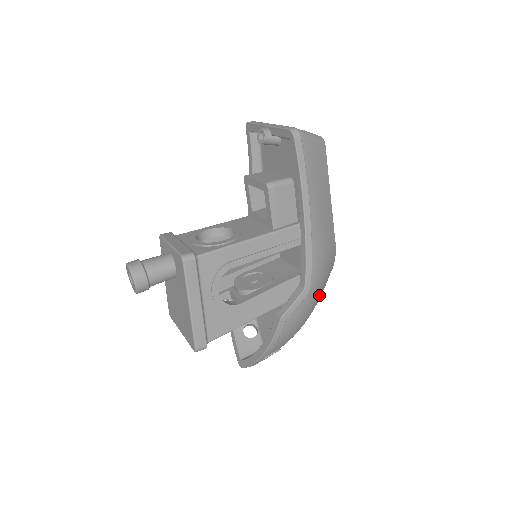
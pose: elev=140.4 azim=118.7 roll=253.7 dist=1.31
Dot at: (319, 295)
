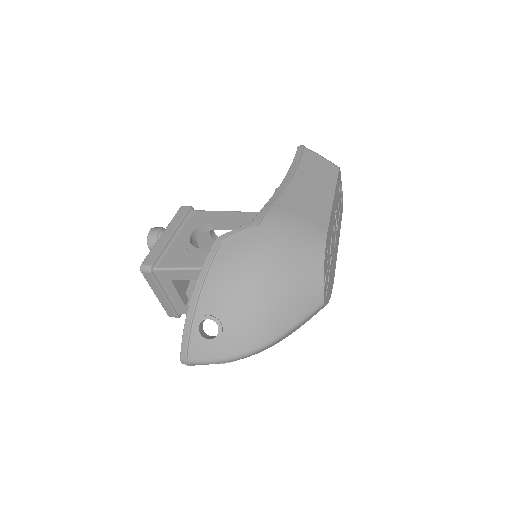
Dot at: (280, 257)
